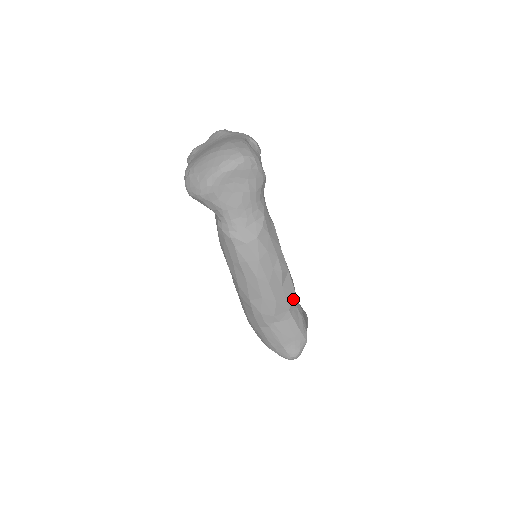
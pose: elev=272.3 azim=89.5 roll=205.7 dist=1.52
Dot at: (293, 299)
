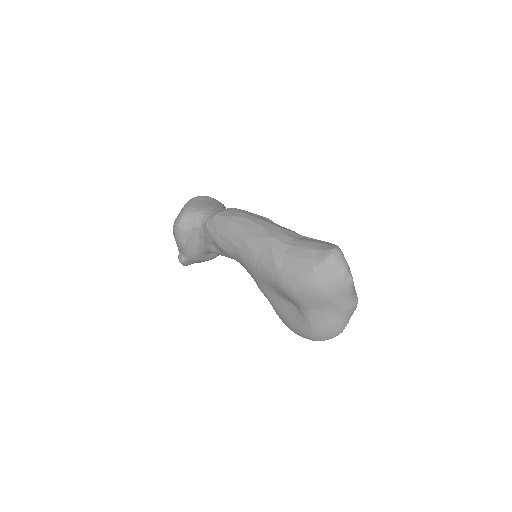
Dot at: occluded
